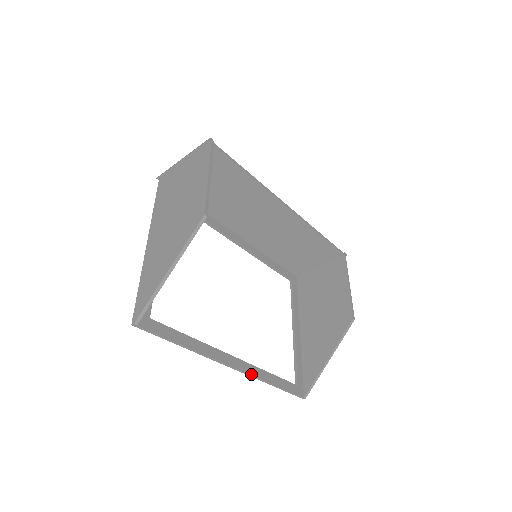
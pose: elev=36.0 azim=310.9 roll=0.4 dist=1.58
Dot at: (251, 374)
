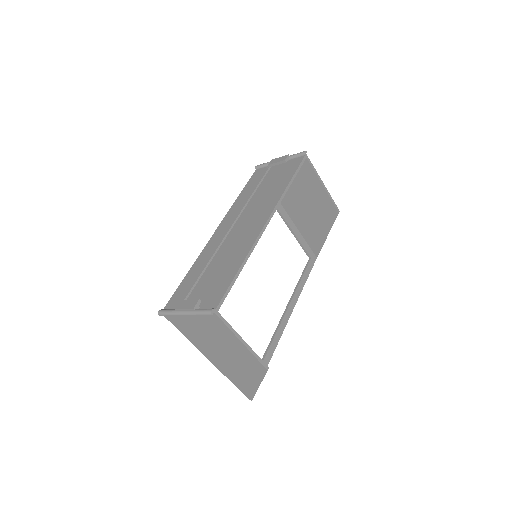
Dot at: occluded
